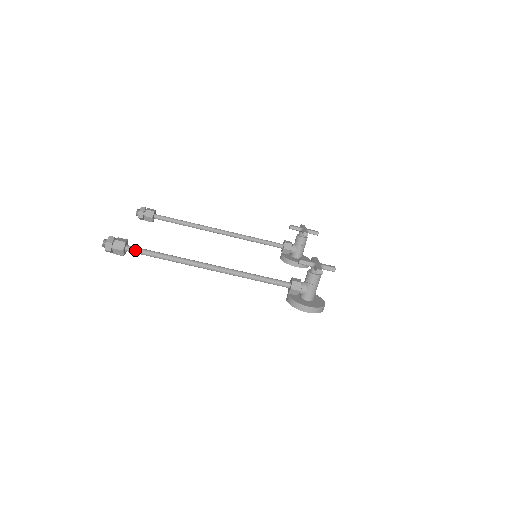
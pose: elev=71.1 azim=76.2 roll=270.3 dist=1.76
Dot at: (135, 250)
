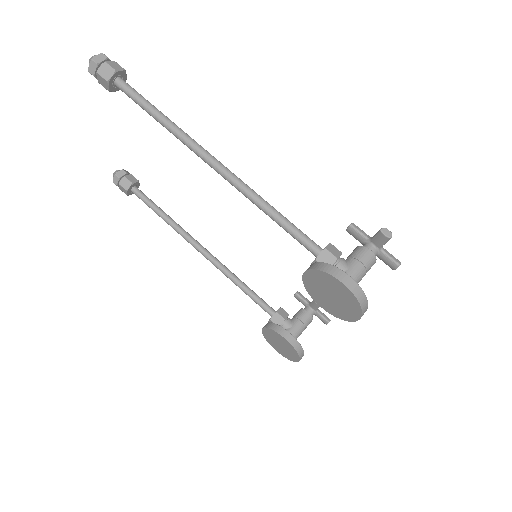
Dot at: (129, 86)
